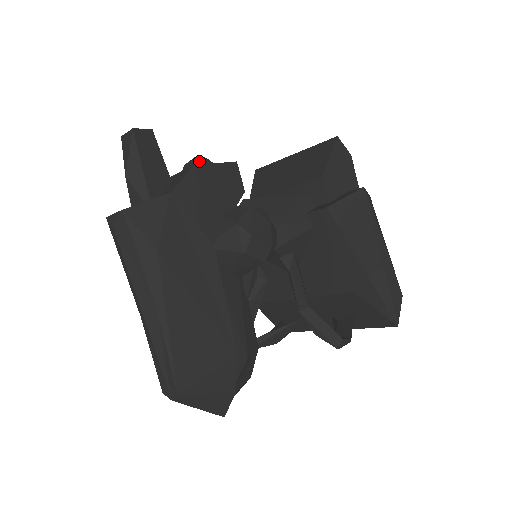
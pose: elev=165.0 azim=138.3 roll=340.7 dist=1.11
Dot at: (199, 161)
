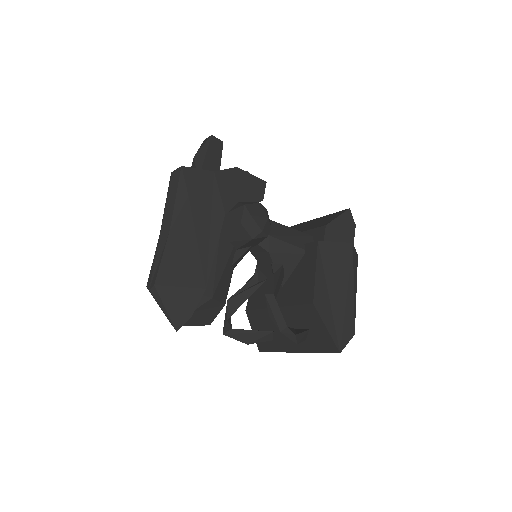
Dot at: occluded
